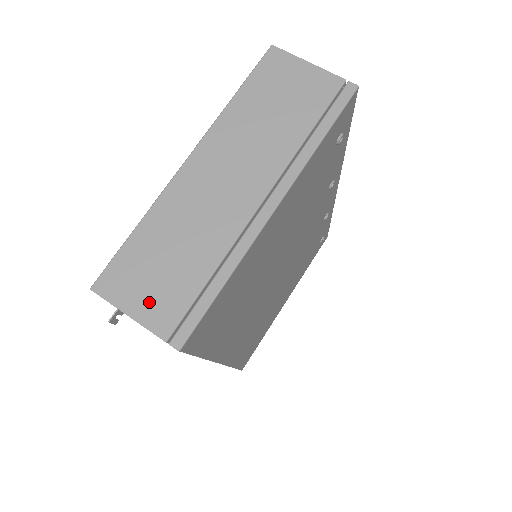
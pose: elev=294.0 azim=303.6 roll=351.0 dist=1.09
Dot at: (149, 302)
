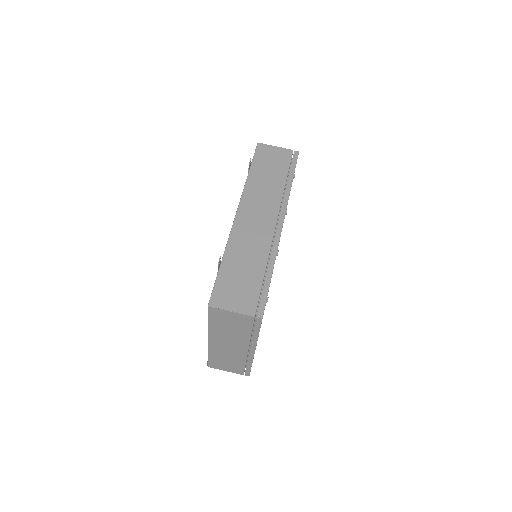
Dot at: (230, 369)
